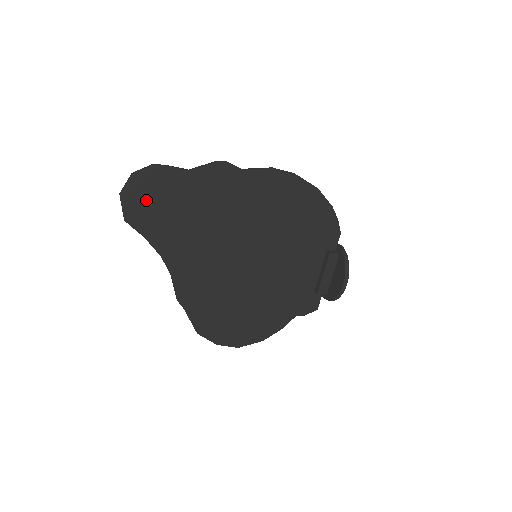
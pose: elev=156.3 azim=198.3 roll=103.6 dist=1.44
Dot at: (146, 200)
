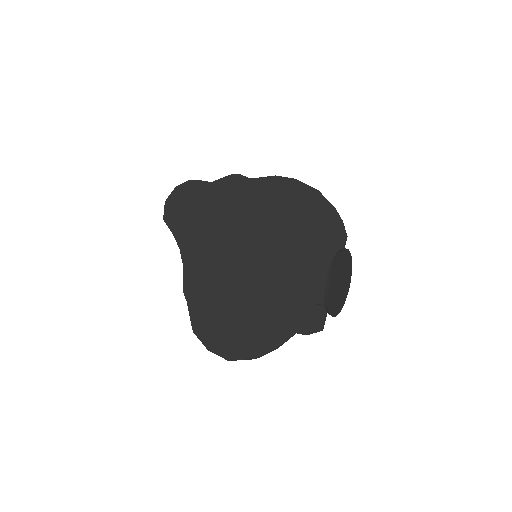
Dot at: (180, 205)
